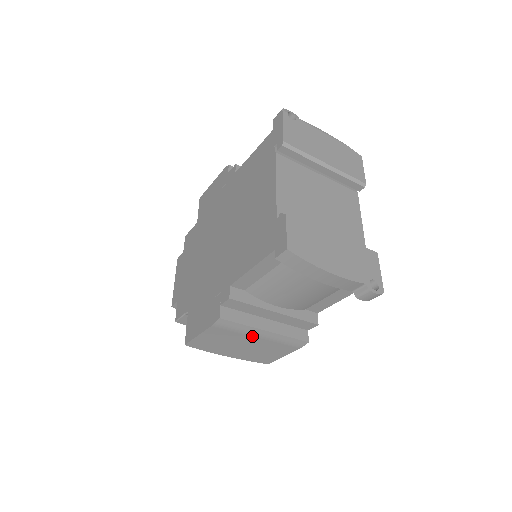
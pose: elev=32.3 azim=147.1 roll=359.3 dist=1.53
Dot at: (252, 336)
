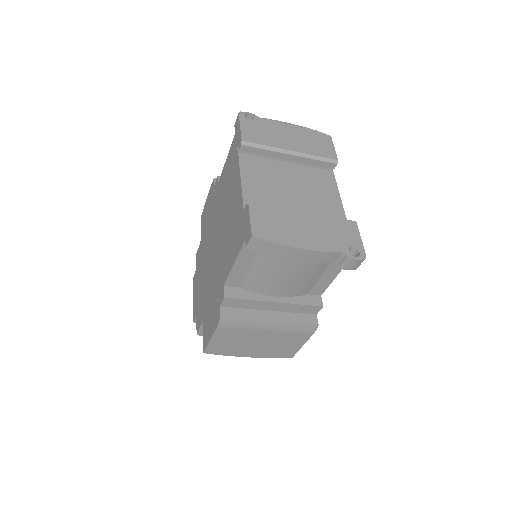
Dot at: (260, 330)
